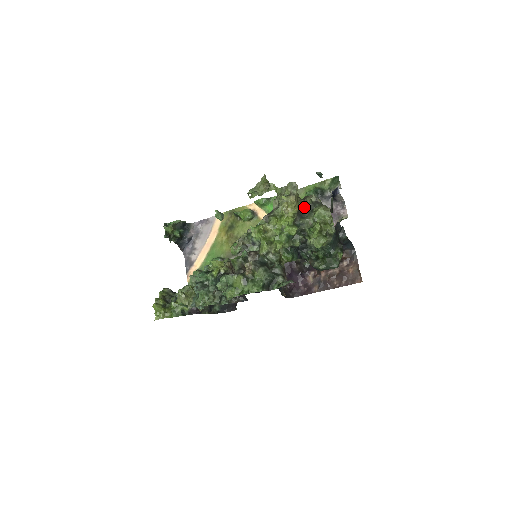
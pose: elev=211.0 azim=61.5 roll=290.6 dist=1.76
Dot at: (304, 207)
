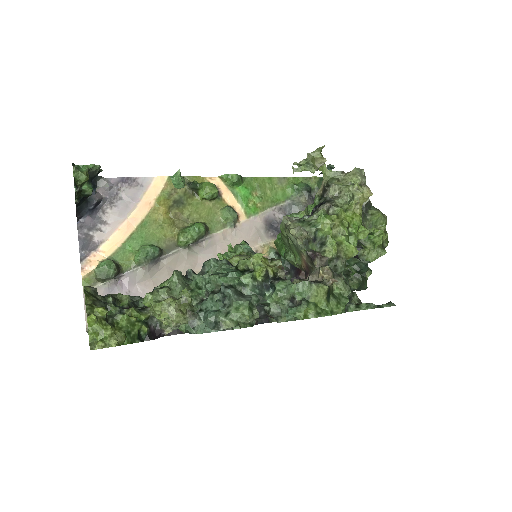
Dot at: occluded
